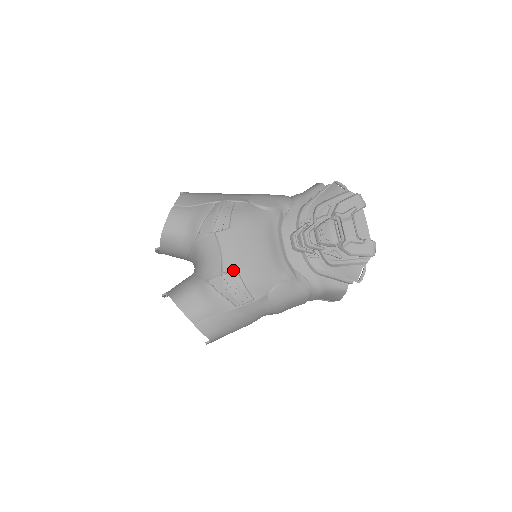
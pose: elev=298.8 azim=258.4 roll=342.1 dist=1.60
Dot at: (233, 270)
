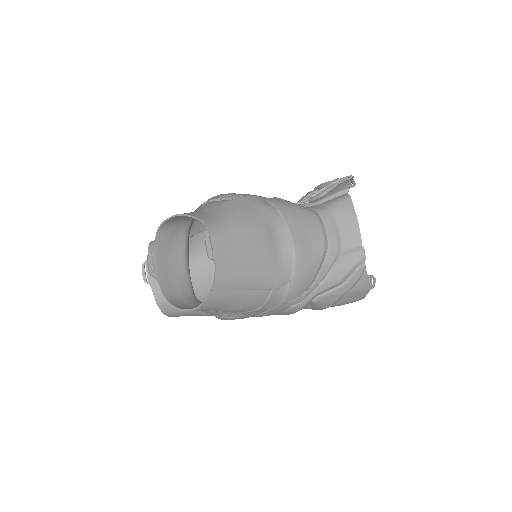
Dot at: occluded
